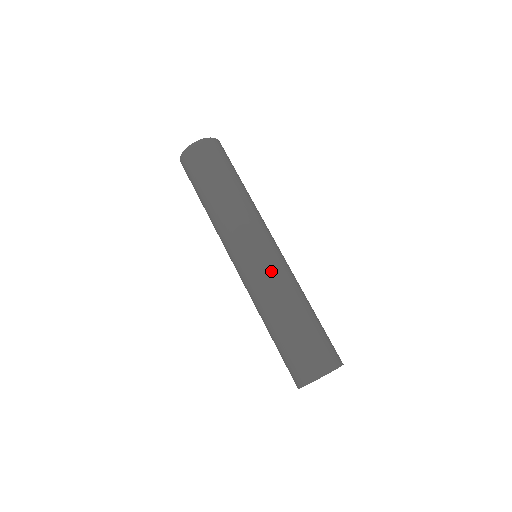
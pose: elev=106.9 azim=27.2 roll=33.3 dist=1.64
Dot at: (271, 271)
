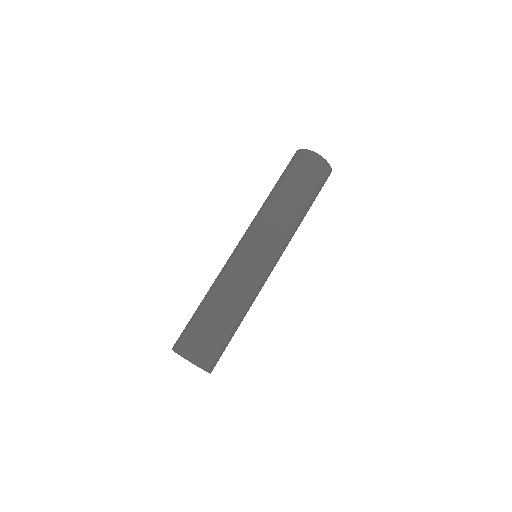
Dot at: (239, 268)
